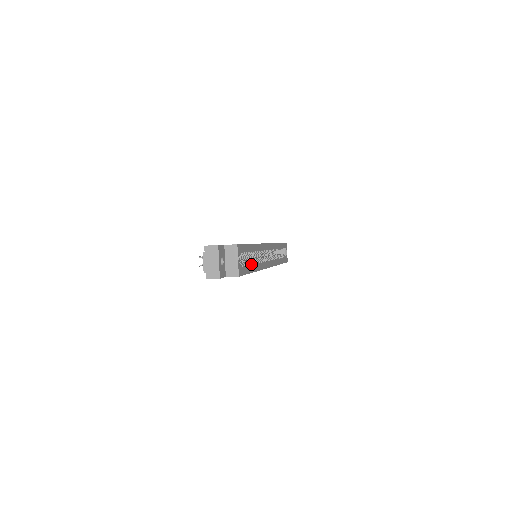
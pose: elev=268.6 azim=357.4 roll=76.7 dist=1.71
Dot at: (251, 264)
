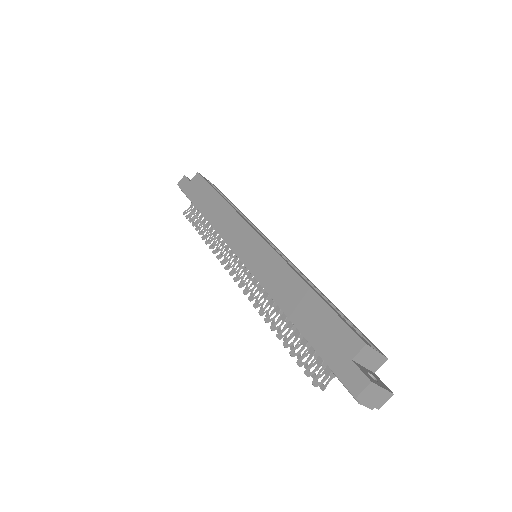
Dot at: occluded
